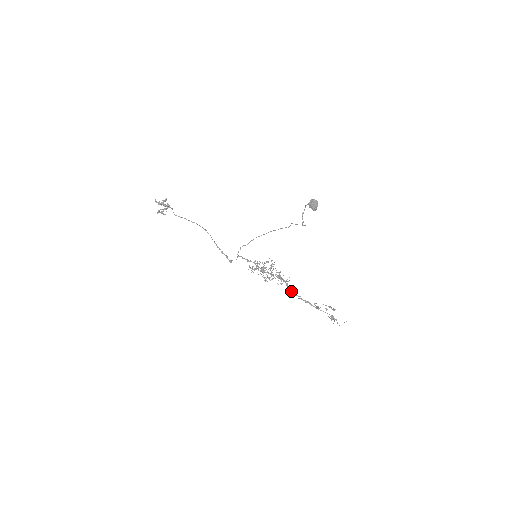
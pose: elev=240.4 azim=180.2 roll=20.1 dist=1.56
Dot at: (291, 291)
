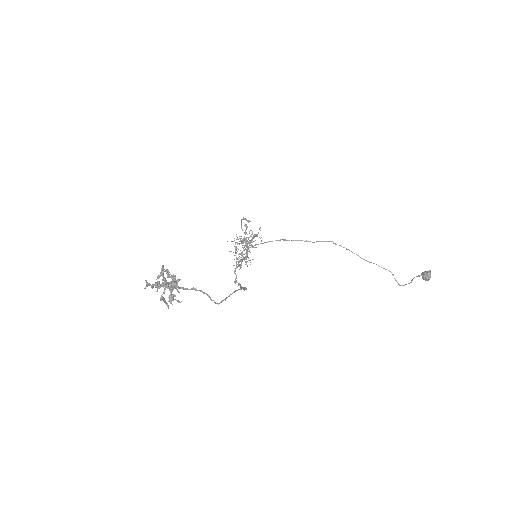
Dot at: occluded
